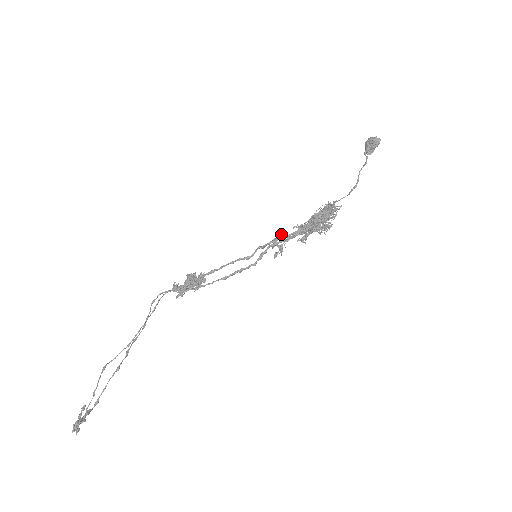
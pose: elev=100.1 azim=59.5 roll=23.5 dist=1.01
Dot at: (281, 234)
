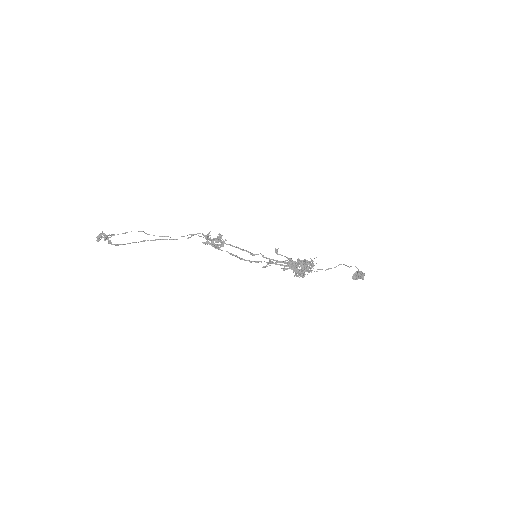
Dot at: (278, 248)
